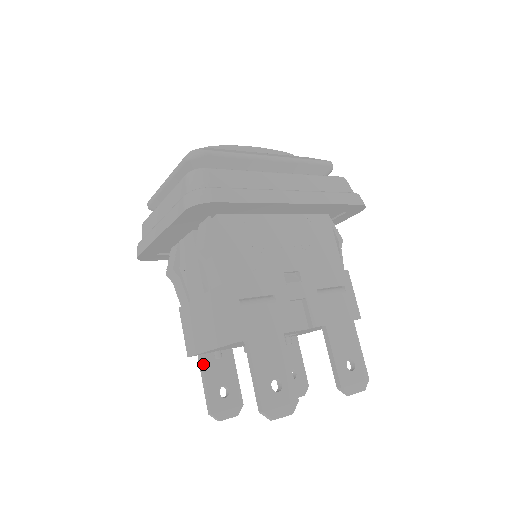
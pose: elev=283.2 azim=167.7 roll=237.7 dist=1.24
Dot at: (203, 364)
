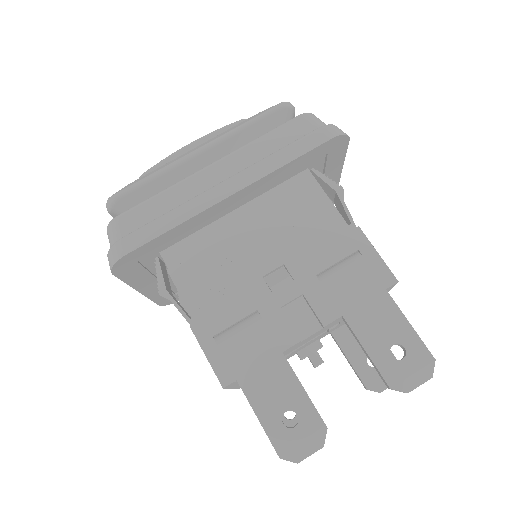
Dot at: occluded
